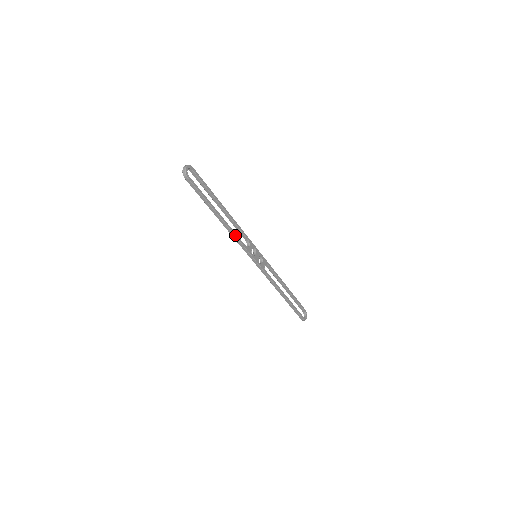
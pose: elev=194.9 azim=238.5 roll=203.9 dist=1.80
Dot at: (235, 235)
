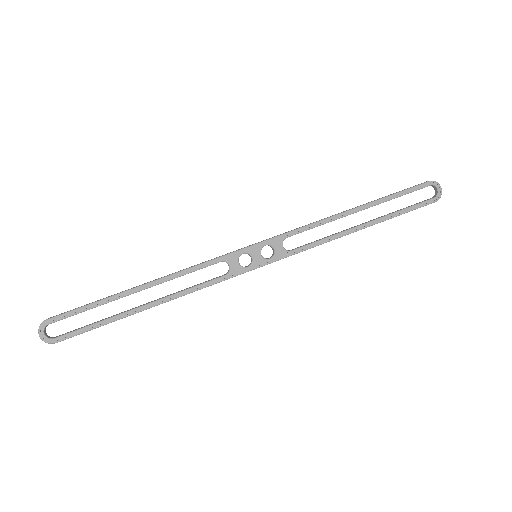
Dot at: (192, 291)
